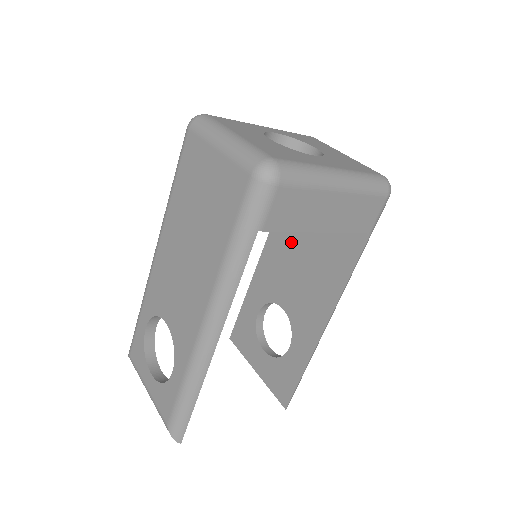
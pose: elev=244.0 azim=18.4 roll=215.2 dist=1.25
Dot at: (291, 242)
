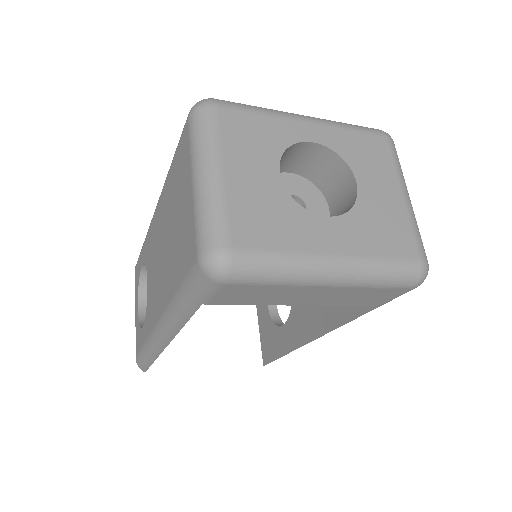
Dot at: occluded
